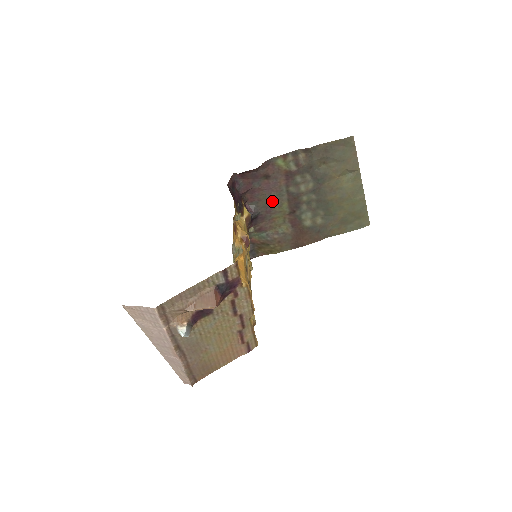
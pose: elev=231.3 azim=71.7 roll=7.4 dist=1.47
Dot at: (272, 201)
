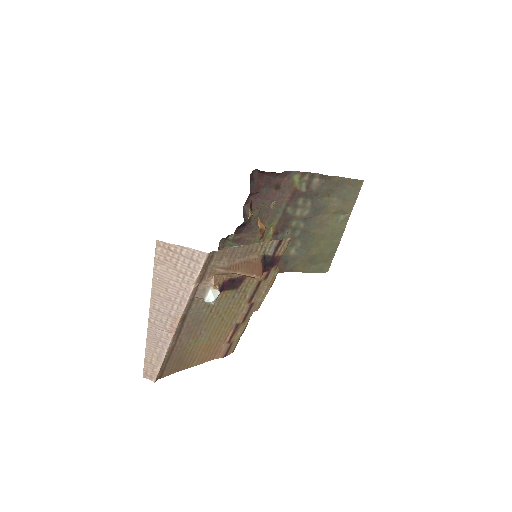
Dot at: (267, 214)
